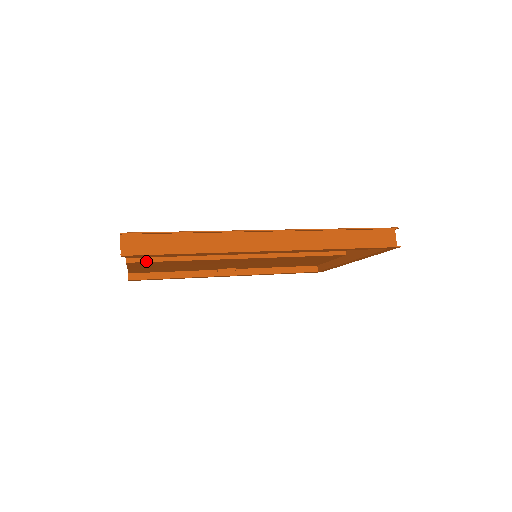
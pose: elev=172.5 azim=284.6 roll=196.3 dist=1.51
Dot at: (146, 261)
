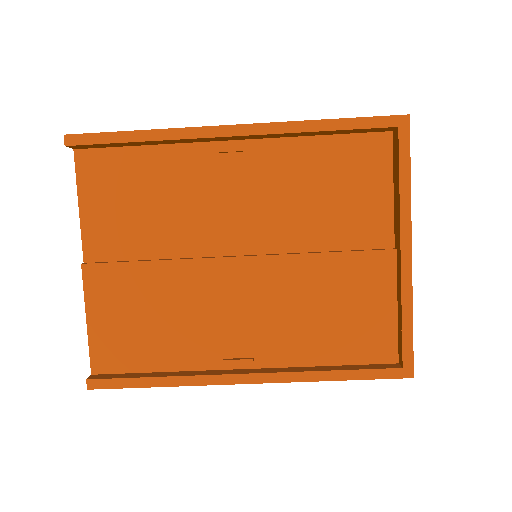
Dot at: (107, 262)
